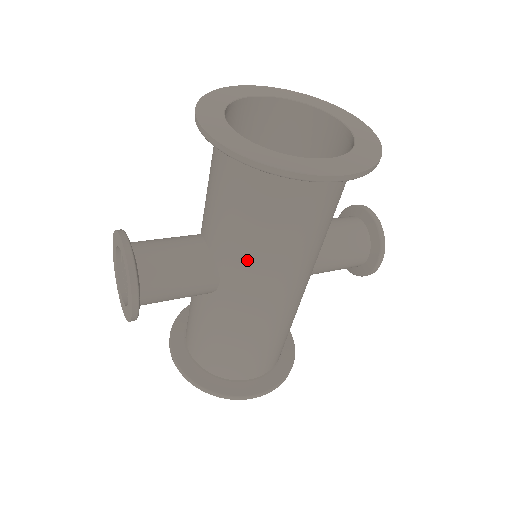
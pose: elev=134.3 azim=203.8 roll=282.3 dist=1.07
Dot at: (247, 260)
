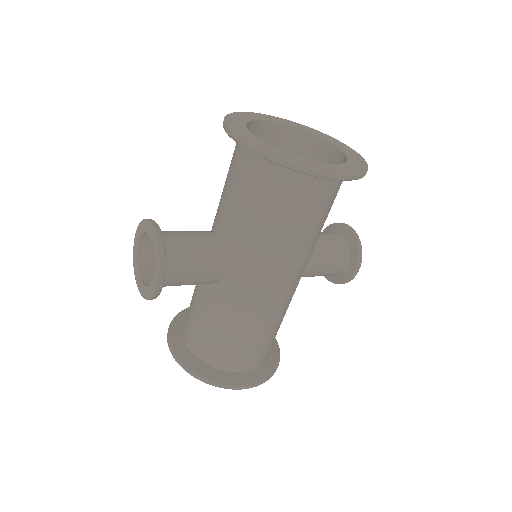
Dot at: (257, 249)
